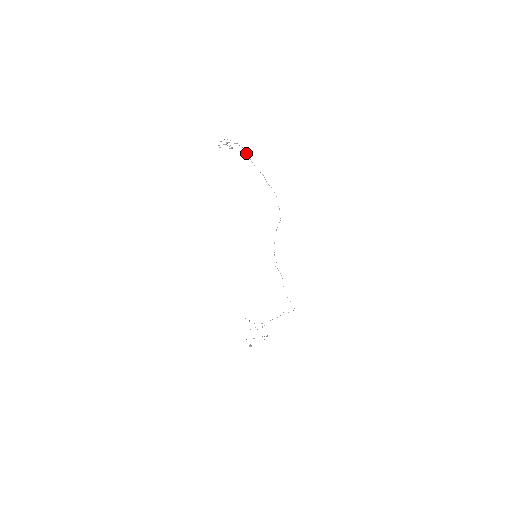
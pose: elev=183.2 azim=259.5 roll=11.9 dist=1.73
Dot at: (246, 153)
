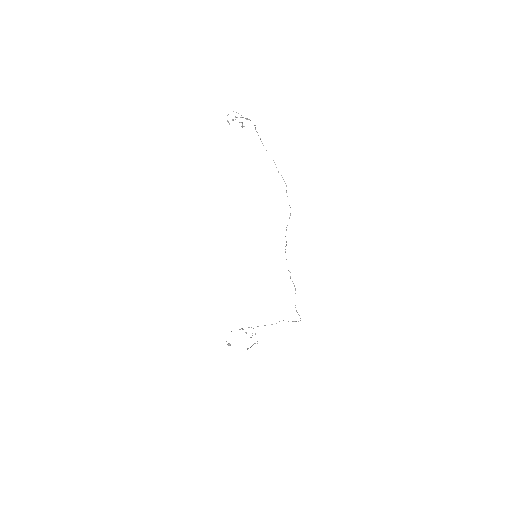
Dot at: (256, 131)
